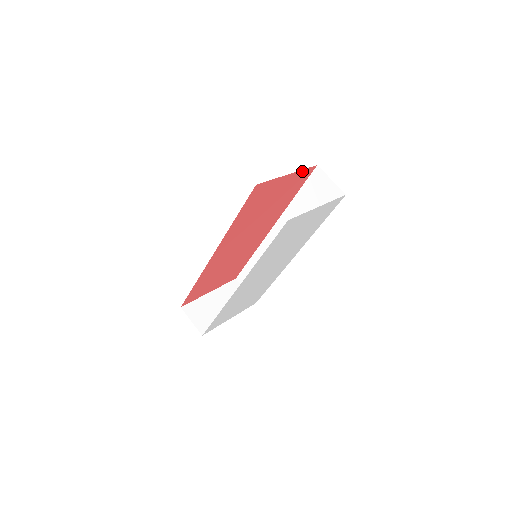
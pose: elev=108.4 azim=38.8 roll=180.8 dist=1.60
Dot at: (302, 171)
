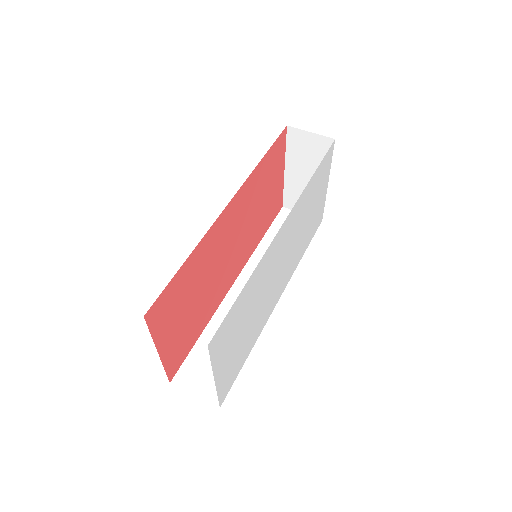
Dot at: (282, 191)
